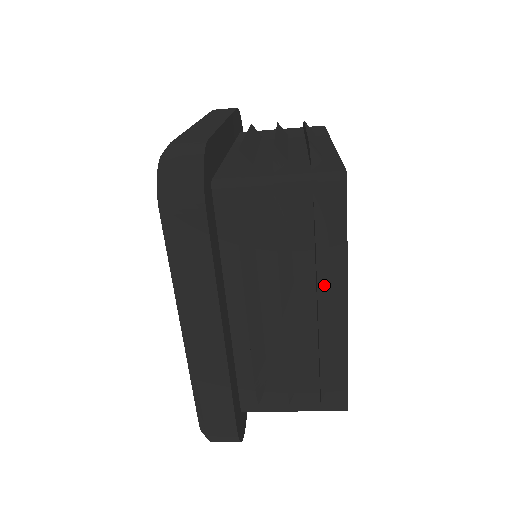
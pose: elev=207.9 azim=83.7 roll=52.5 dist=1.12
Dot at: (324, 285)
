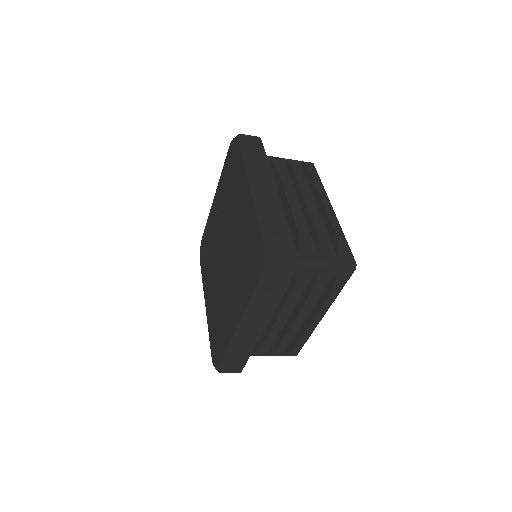
Dot at: occluded
